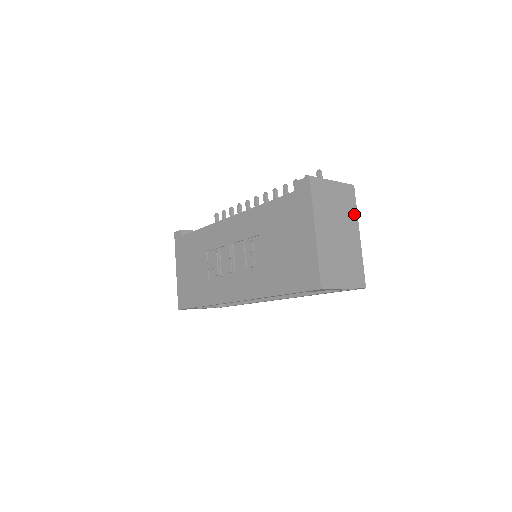
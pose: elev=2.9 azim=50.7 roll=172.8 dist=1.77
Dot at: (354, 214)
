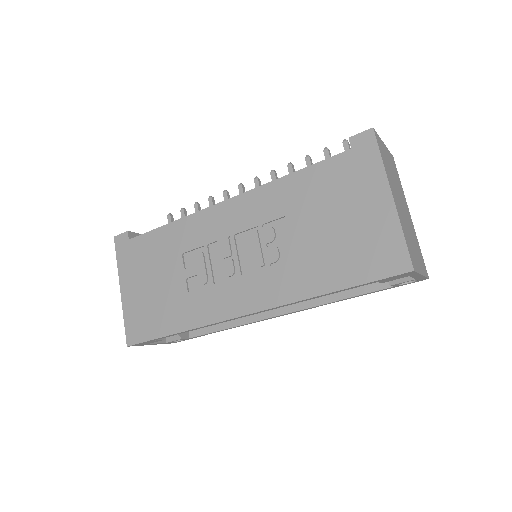
Dot at: (402, 189)
